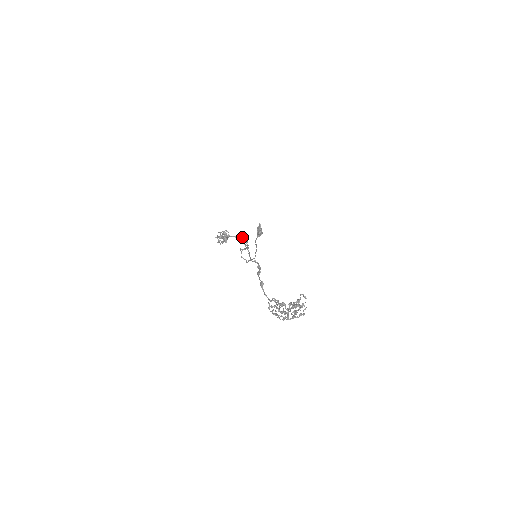
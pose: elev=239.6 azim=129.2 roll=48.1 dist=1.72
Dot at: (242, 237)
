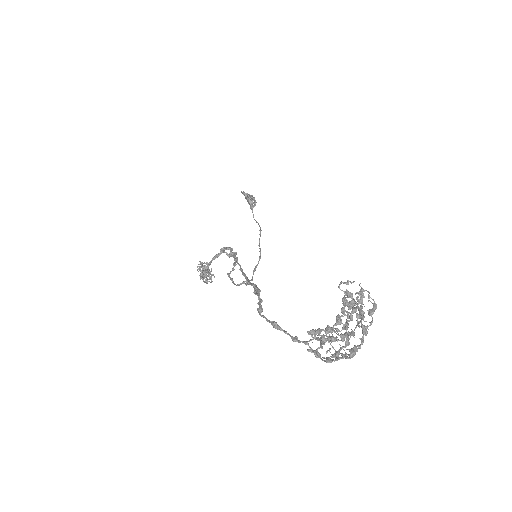
Dot at: (221, 250)
